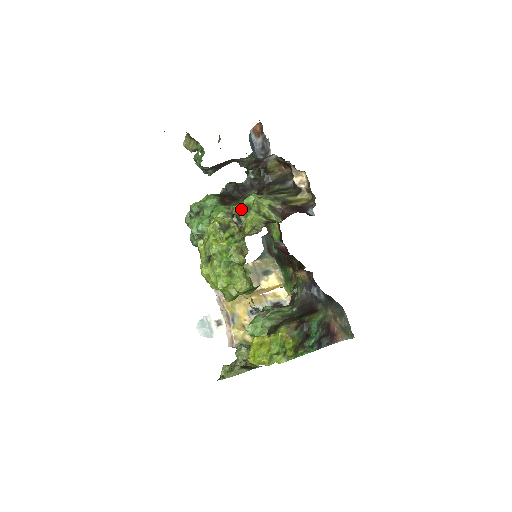
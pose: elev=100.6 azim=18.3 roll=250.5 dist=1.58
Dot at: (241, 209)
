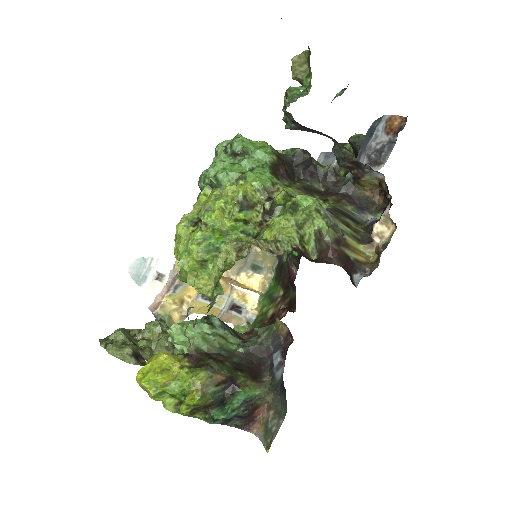
Dot at: (285, 201)
